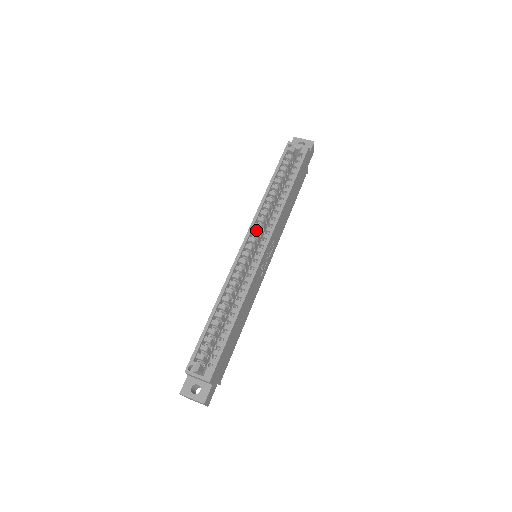
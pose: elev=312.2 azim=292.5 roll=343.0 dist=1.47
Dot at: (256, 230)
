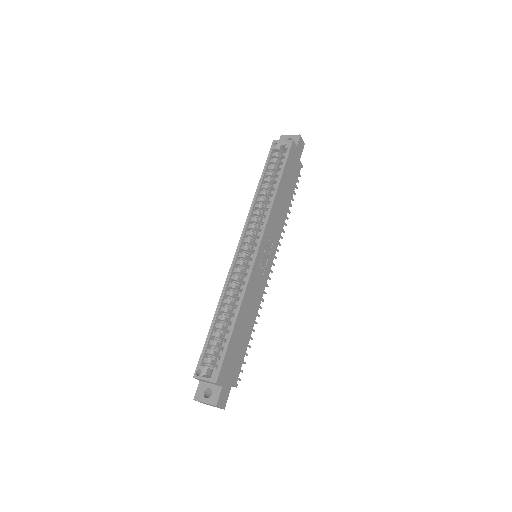
Dot at: (252, 231)
